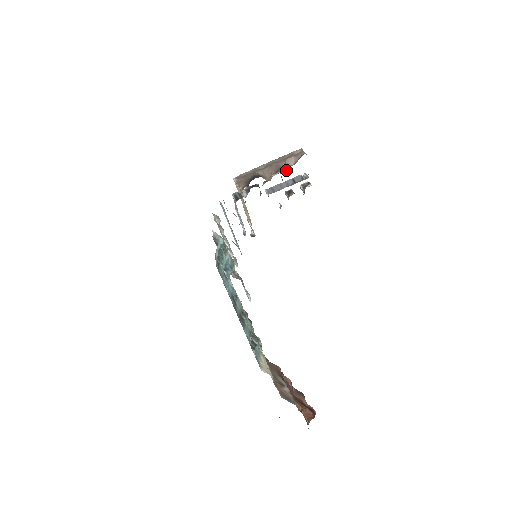
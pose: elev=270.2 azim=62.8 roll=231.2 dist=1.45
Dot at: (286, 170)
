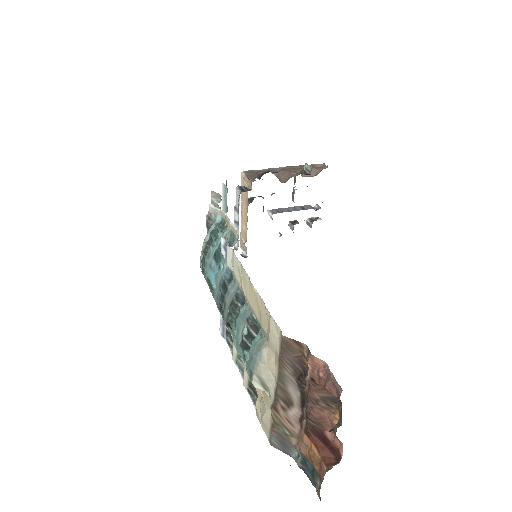
Dot at: (307, 174)
